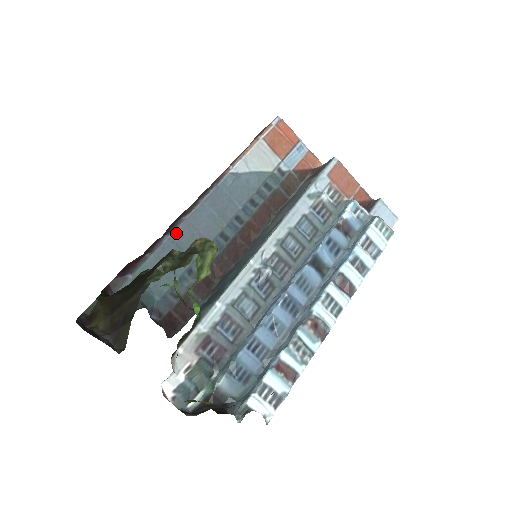
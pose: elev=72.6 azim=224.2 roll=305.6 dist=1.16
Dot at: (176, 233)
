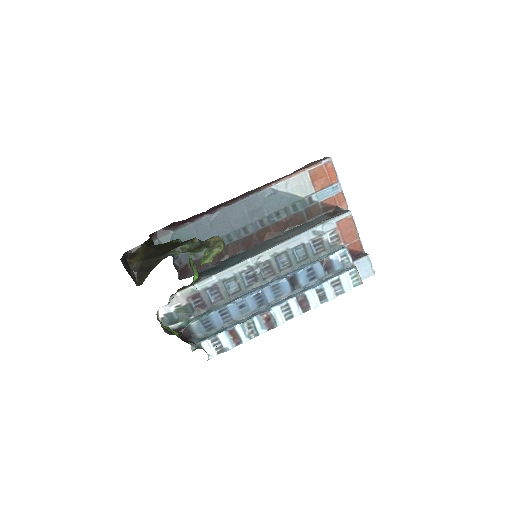
Dot at: (213, 216)
